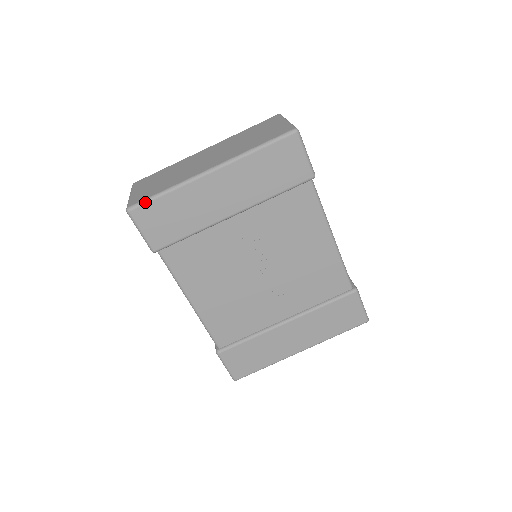
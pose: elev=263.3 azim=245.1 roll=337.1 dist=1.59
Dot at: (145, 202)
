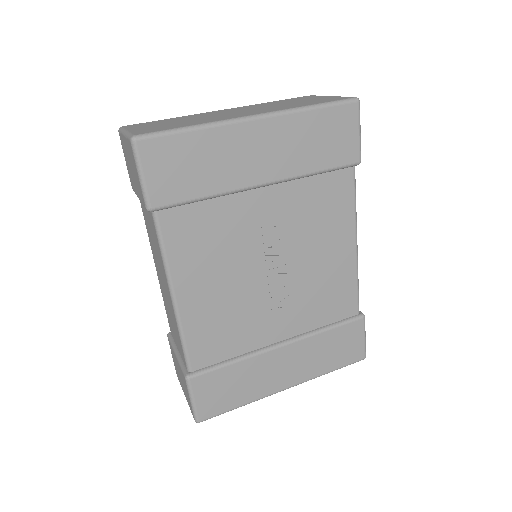
Dot at: (161, 134)
